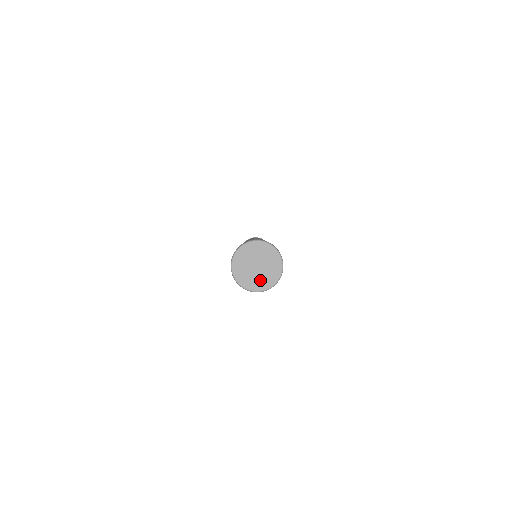
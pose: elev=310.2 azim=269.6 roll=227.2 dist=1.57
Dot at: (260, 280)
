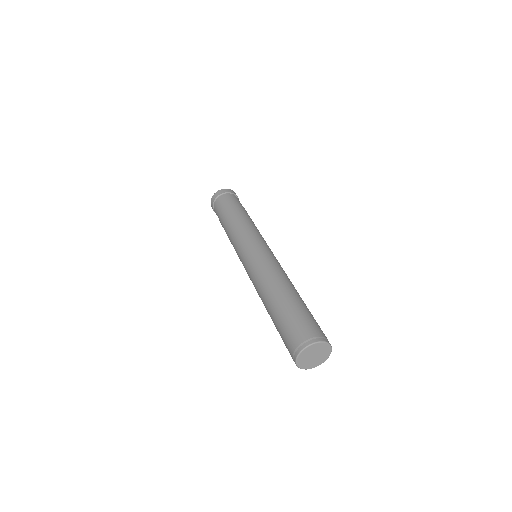
Dot at: (318, 361)
